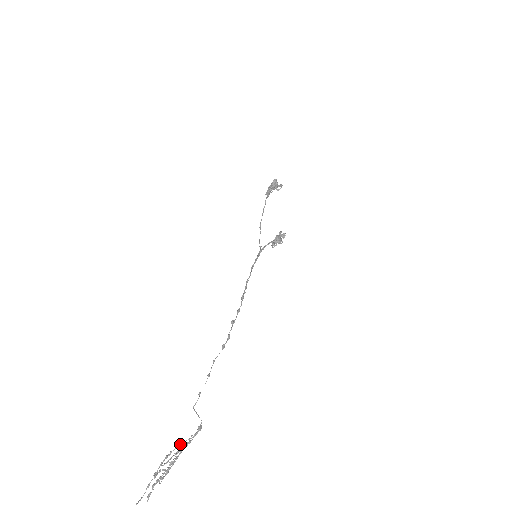
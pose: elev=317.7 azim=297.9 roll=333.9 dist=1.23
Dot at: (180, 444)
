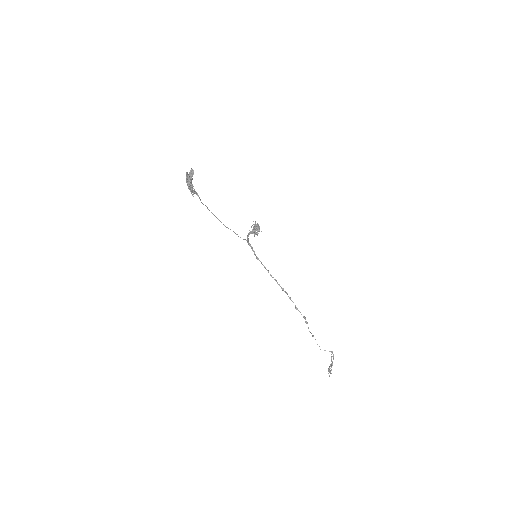
Dot at: (331, 363)
